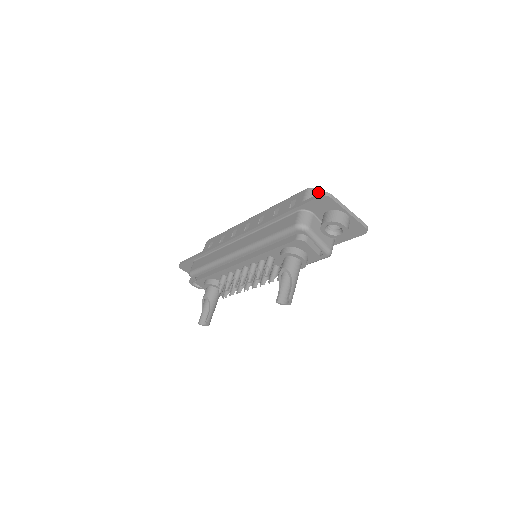
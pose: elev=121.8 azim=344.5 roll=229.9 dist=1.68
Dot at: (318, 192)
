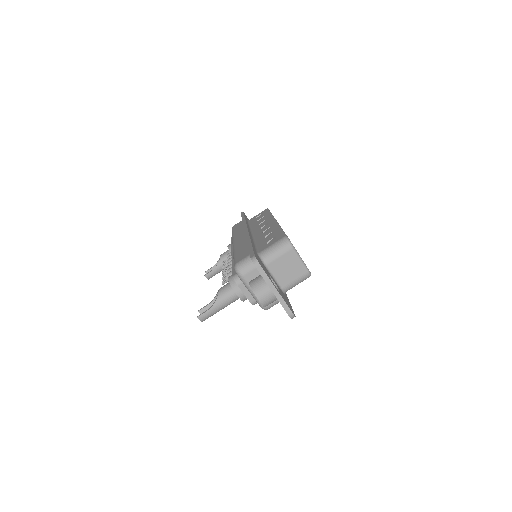
Dot at: (289, 247)
